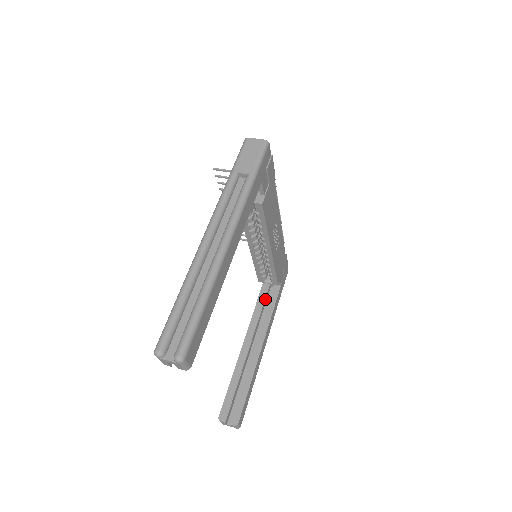
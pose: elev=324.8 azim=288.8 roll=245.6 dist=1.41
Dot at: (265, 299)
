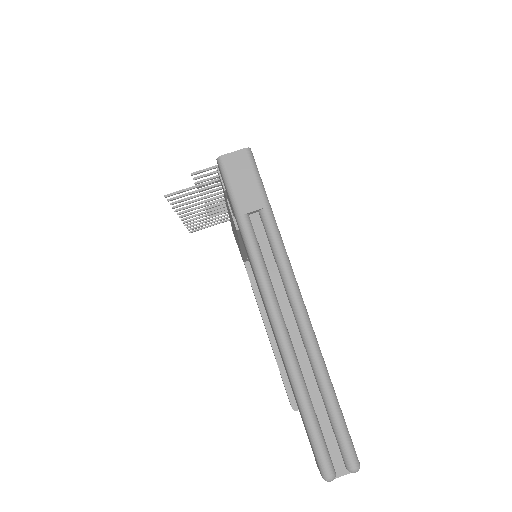
Dot at: occluded
